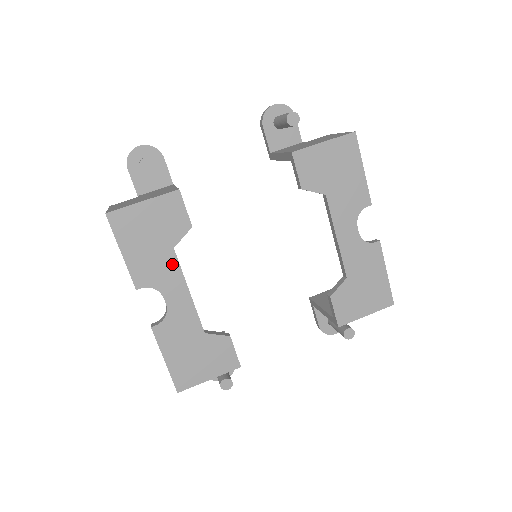
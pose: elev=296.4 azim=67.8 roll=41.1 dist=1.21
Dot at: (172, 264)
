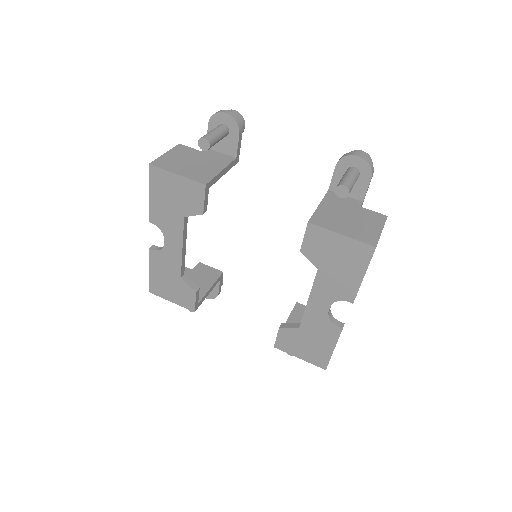
Dot at: (179, 225)
